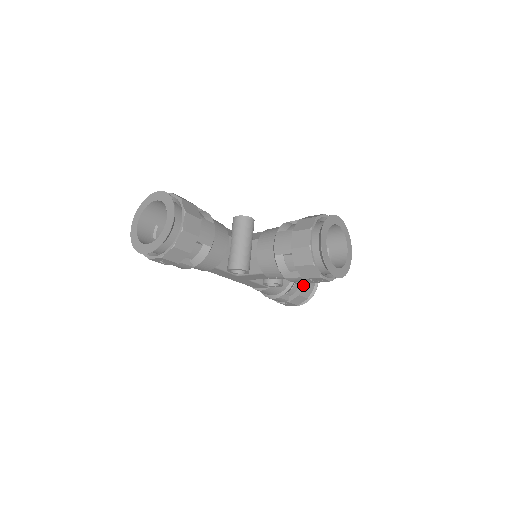
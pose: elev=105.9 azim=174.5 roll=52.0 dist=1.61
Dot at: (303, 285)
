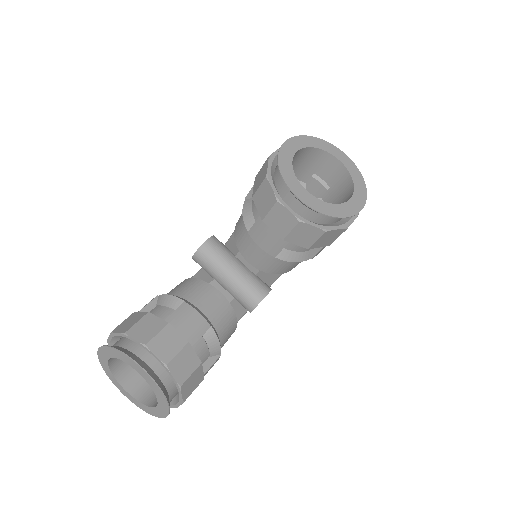
Dot at: occluded
